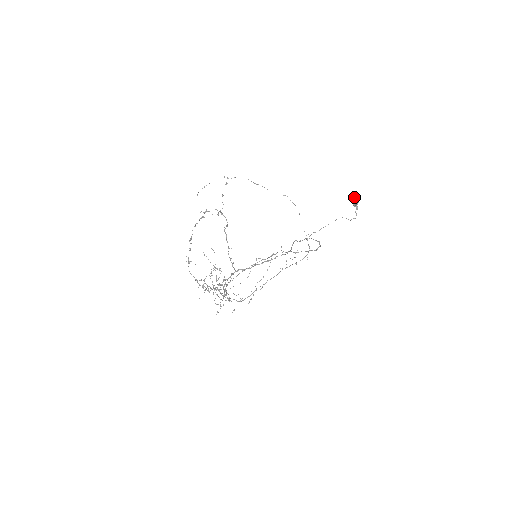
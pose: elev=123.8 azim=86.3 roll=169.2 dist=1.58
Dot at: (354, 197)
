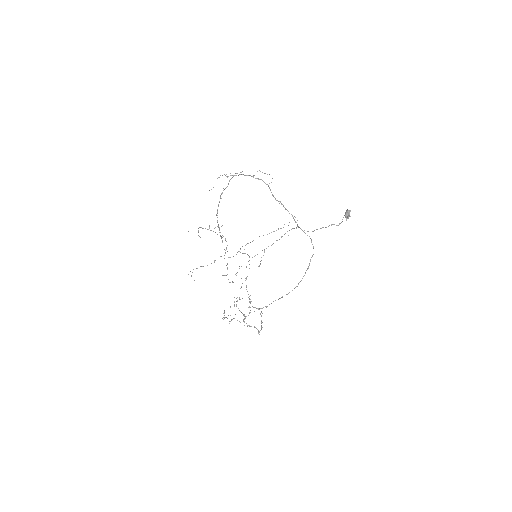
Dot at: (348, 218)
